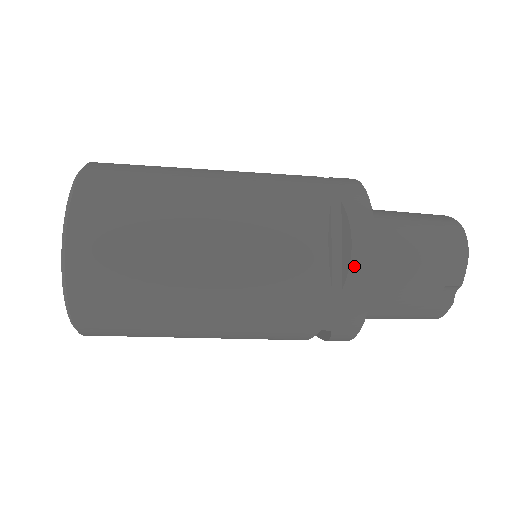
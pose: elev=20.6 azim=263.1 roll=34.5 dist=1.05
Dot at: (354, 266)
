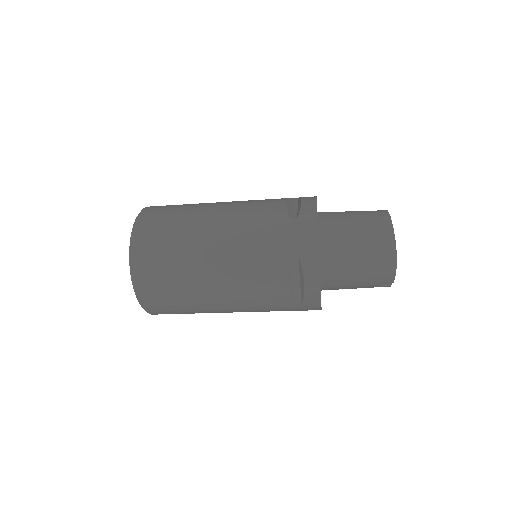
Dot at: (307, 295)
